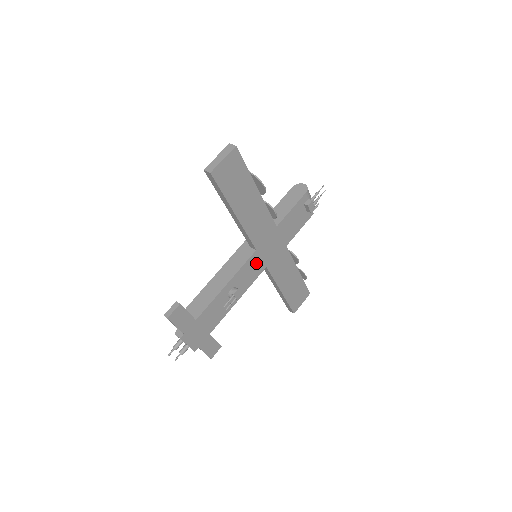
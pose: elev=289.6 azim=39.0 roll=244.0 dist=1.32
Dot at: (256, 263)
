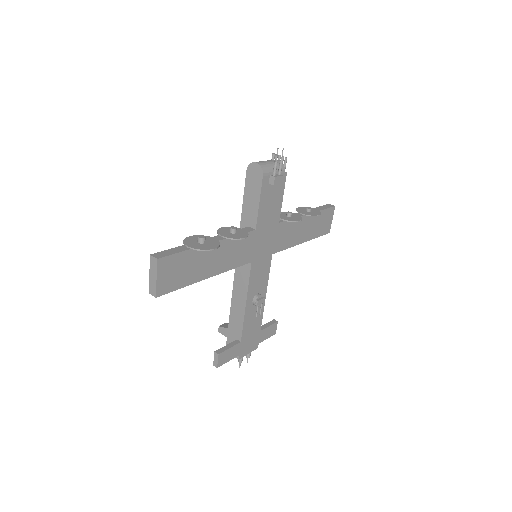
Dot at: (260, 265)
